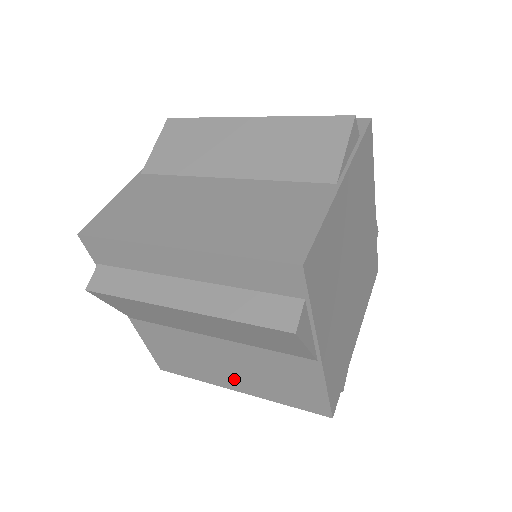
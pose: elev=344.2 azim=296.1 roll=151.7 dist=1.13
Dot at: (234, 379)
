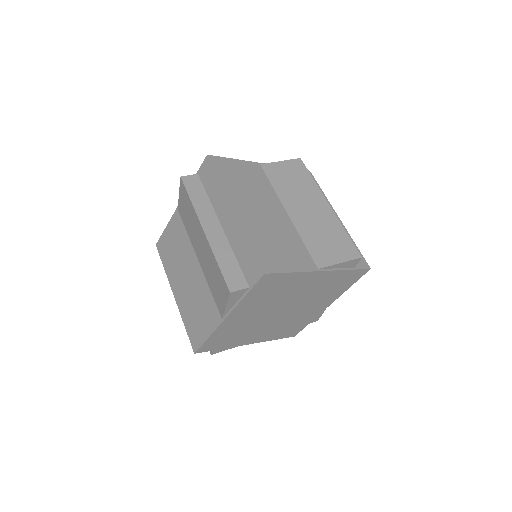
Dot at: occluded
